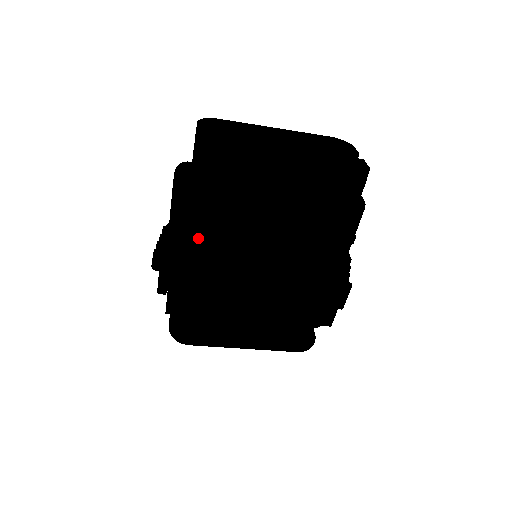
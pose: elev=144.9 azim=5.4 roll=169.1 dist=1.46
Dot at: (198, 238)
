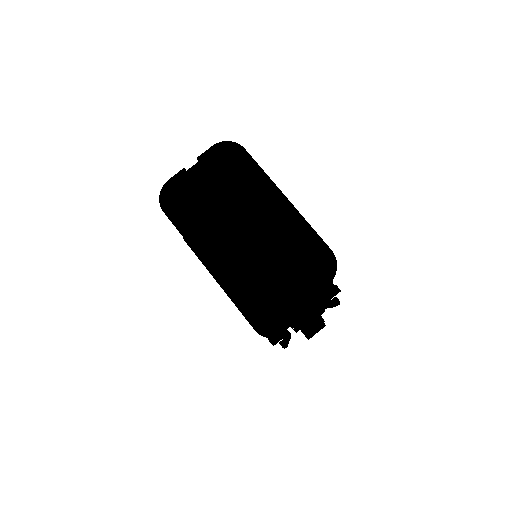
Dot at: occluded
